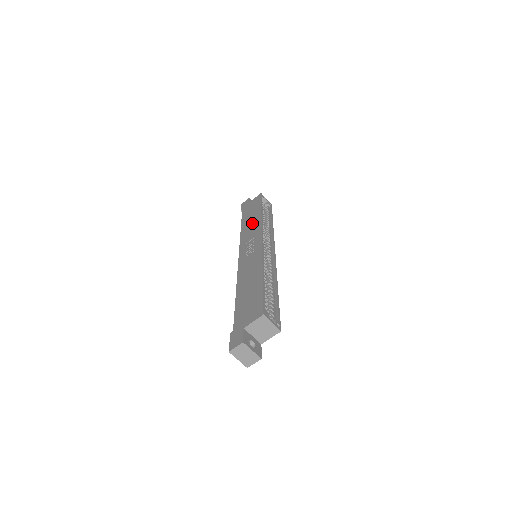
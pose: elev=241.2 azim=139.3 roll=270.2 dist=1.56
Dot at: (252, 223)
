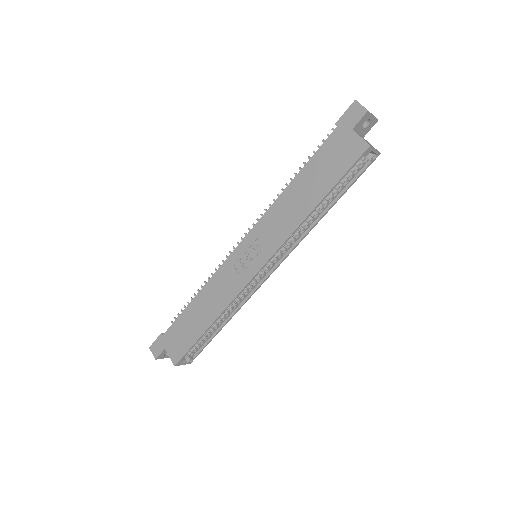
Dot at: (293, 209)
